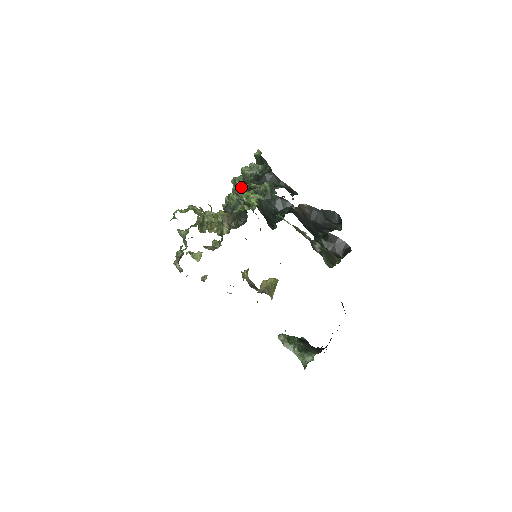
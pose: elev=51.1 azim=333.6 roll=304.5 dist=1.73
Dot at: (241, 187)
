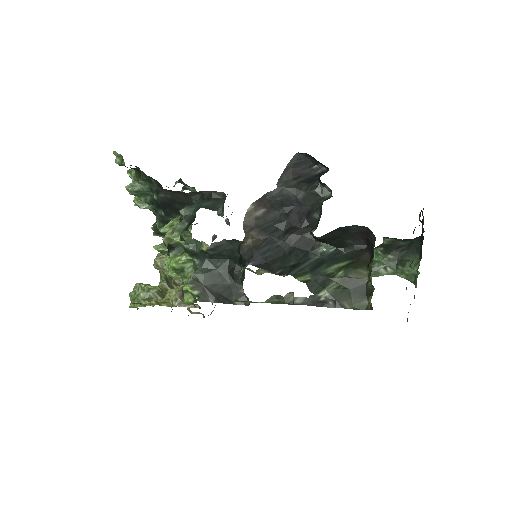
Dot at: occluded
